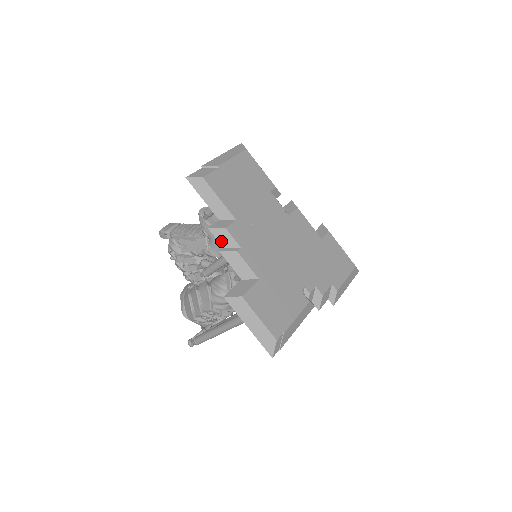
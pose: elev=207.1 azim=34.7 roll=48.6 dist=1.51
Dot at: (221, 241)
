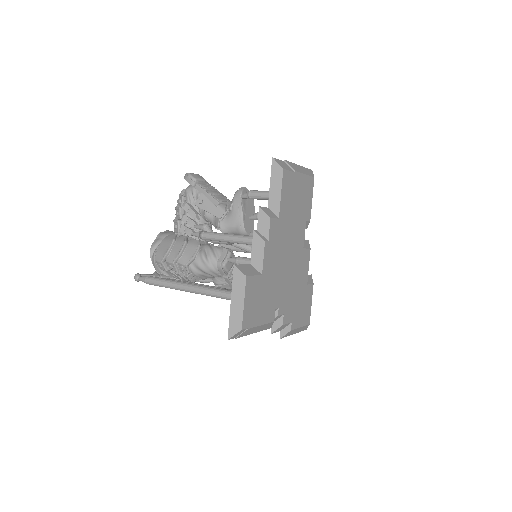
Dot at: (260, 224)
